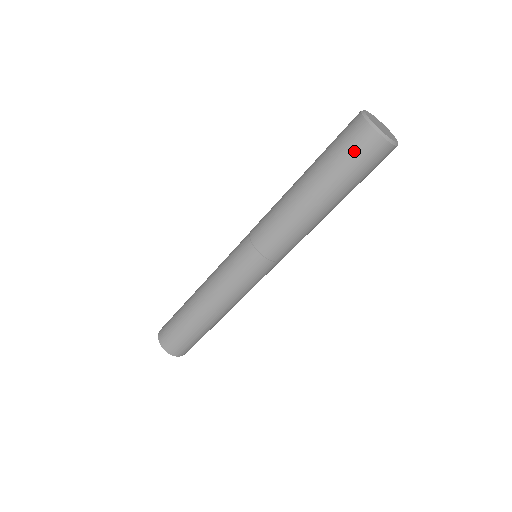
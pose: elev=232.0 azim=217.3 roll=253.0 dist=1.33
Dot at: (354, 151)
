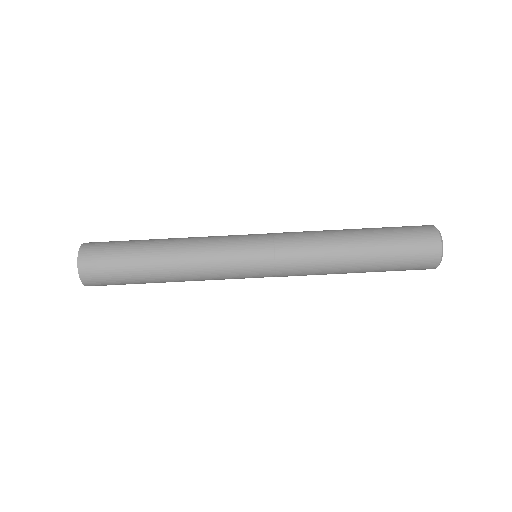
Dot at: (416, 256)
